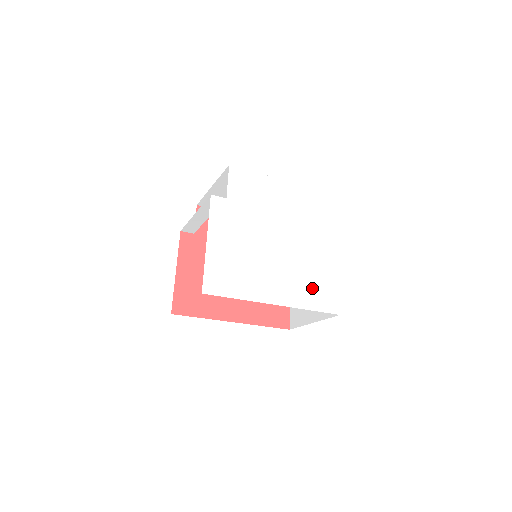
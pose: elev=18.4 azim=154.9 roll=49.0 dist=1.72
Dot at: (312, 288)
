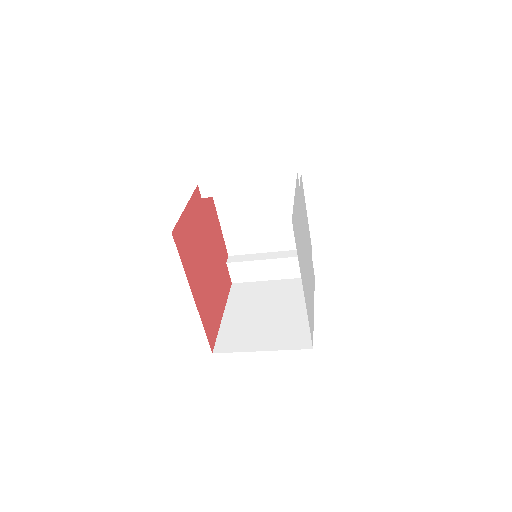
Dot at: (309, 308)
